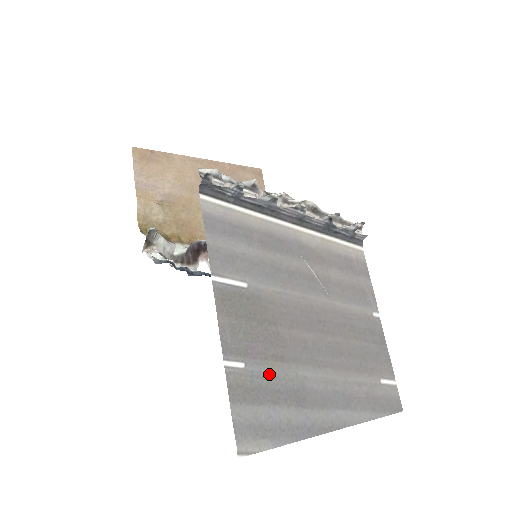
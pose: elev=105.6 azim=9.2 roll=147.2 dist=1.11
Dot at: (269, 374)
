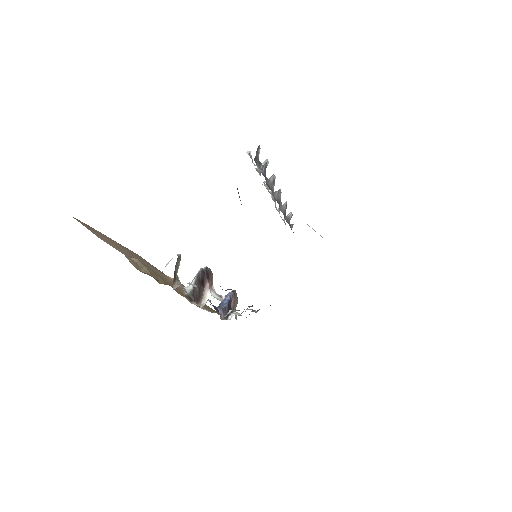
Dot at: occluded
